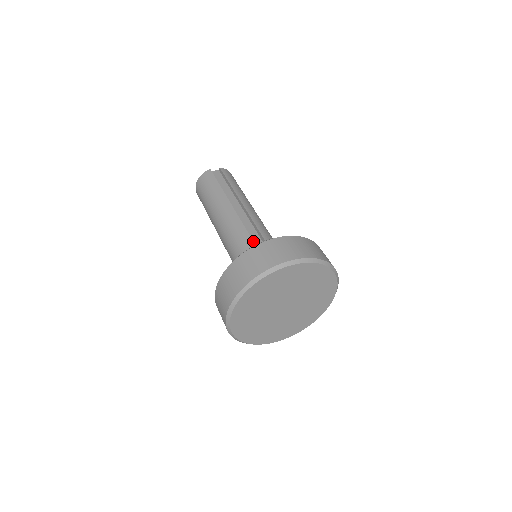
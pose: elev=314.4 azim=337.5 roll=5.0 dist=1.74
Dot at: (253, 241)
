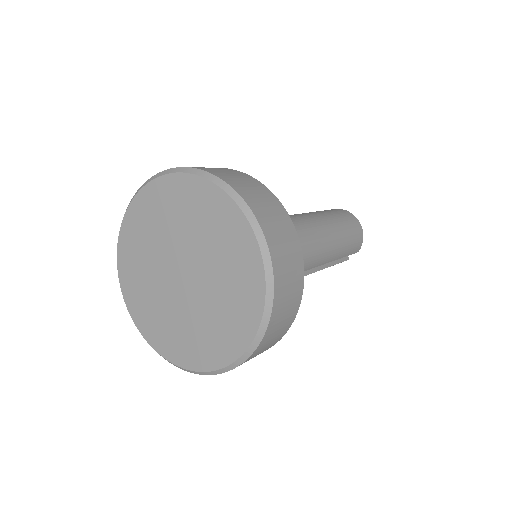
Dot at: occluded
